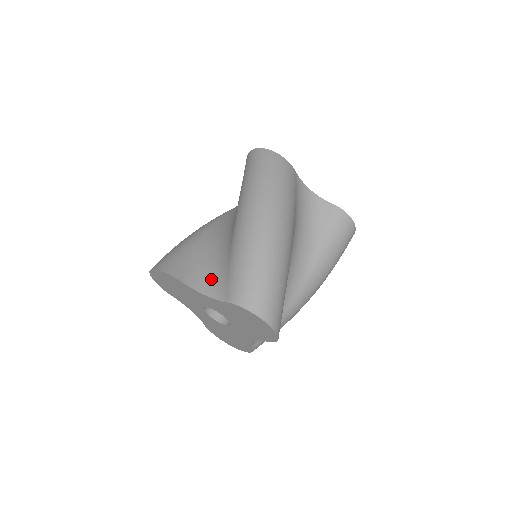
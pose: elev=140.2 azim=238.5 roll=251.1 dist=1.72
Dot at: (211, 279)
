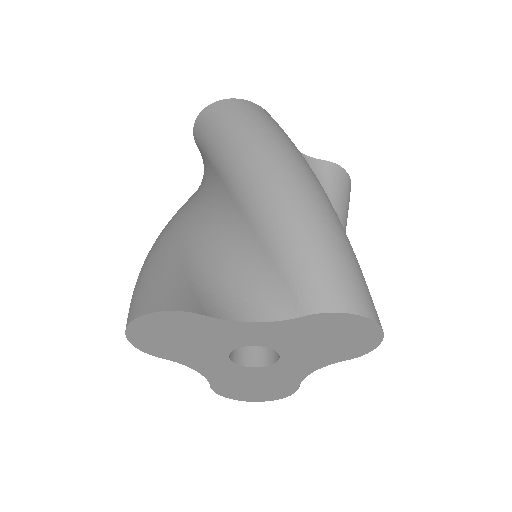
Dot at: (247, 296)
